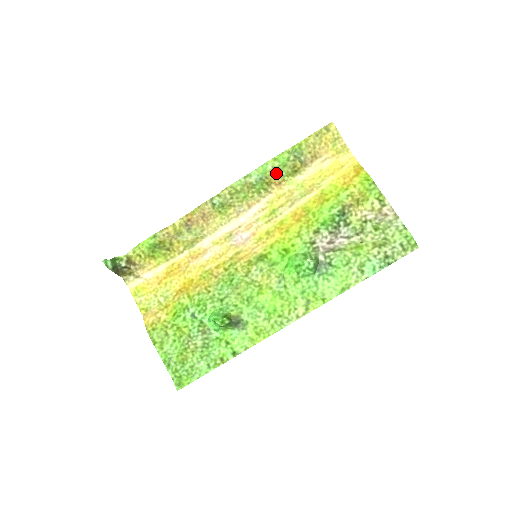
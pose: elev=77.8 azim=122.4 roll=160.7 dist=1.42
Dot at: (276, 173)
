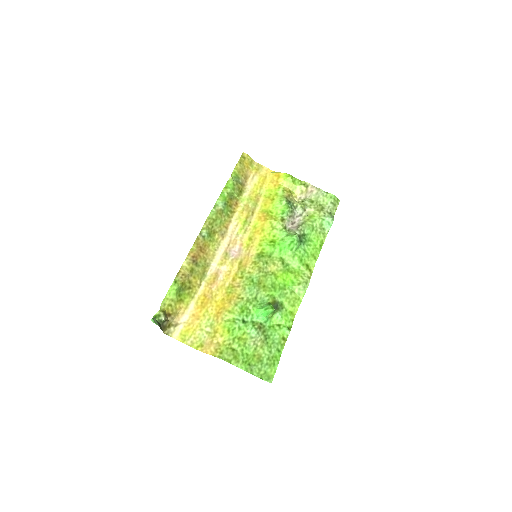
Dot at: (231, 197)
